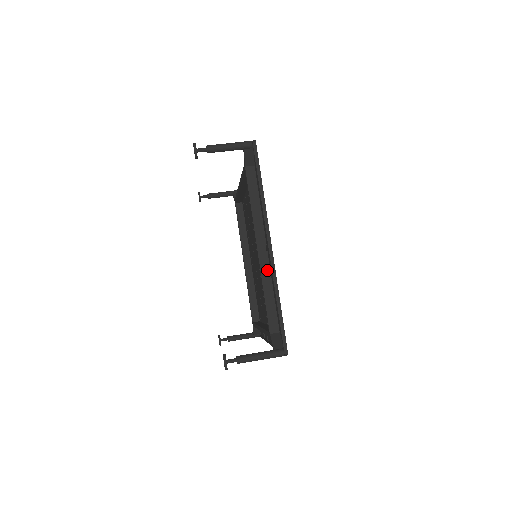
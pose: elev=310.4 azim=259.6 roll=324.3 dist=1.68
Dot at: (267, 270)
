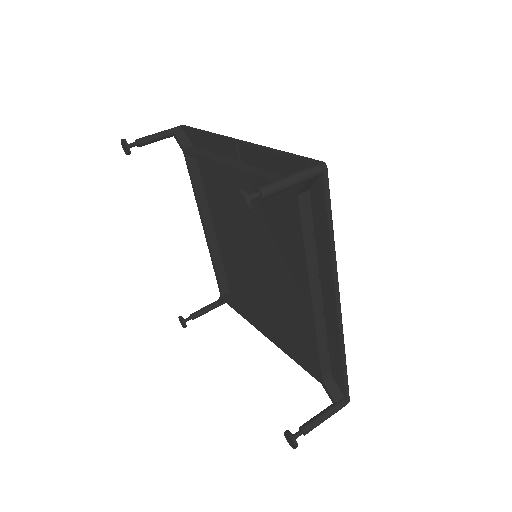
Dot at: (250, 168)
